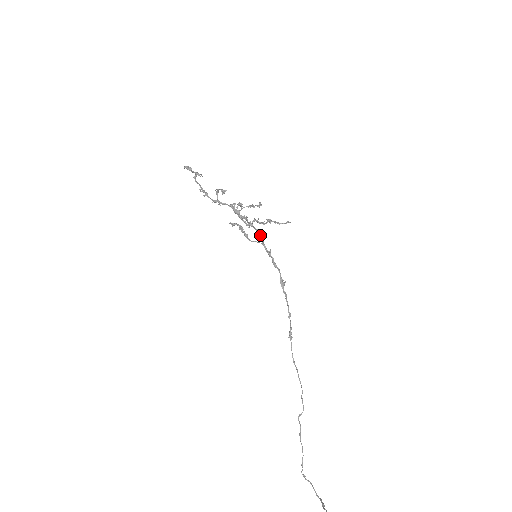
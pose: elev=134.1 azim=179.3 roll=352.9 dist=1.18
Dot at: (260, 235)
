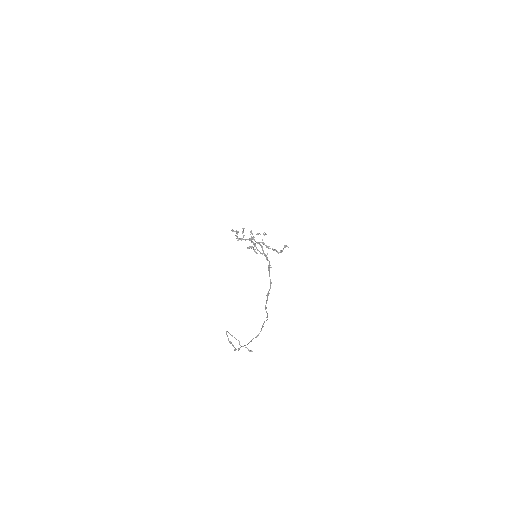
Dot at: (262, 247)
